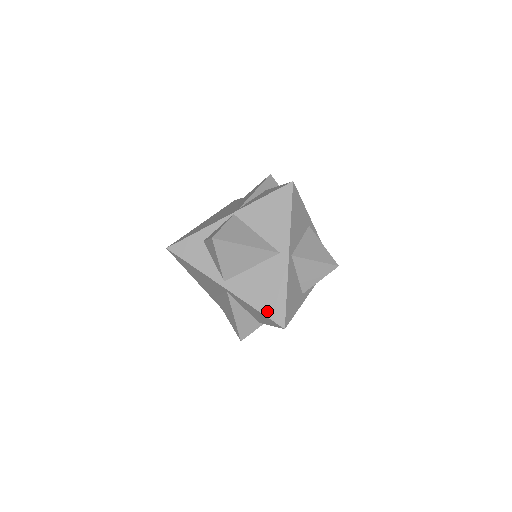
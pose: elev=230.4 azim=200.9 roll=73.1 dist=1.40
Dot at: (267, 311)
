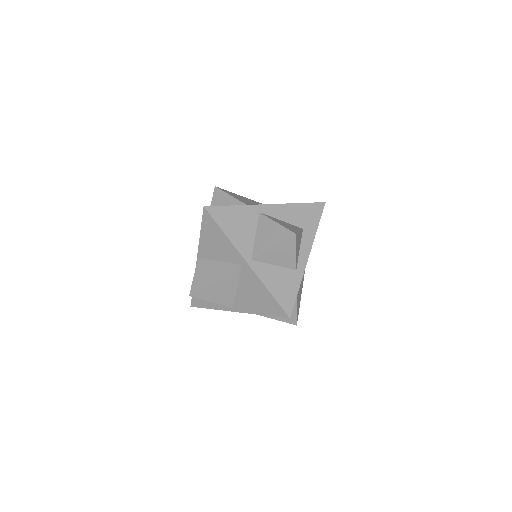
Dot at: (270, 312)
